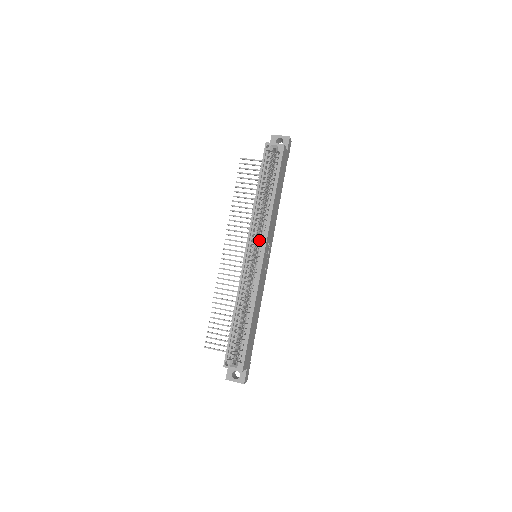
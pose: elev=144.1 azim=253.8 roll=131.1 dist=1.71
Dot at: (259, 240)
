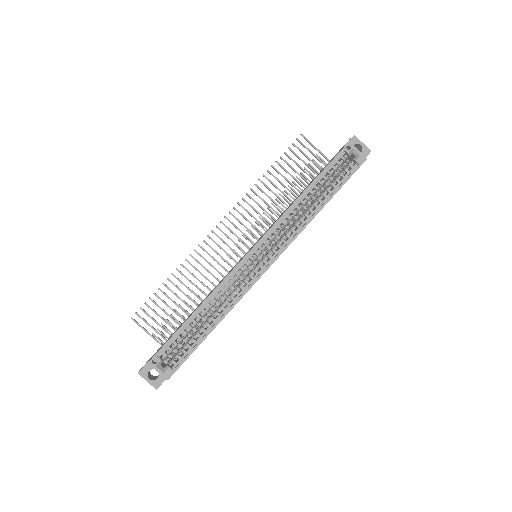
Dot at: occluded
